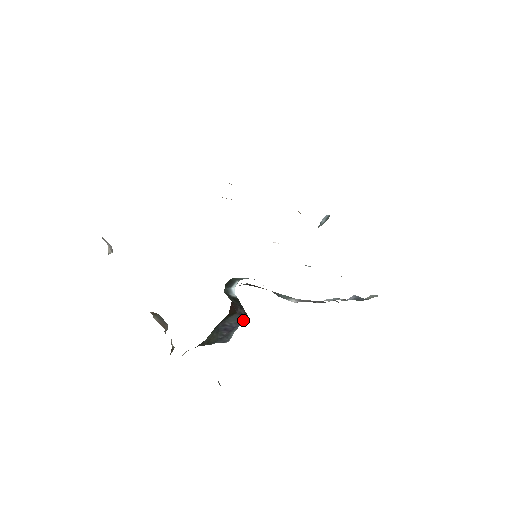
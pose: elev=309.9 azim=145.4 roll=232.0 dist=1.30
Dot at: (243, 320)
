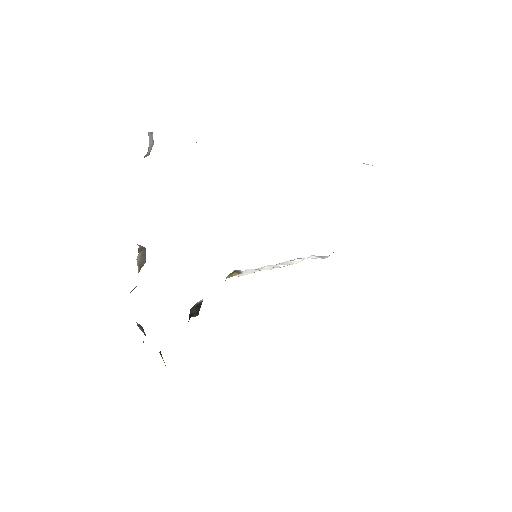
Dot at: occluded
